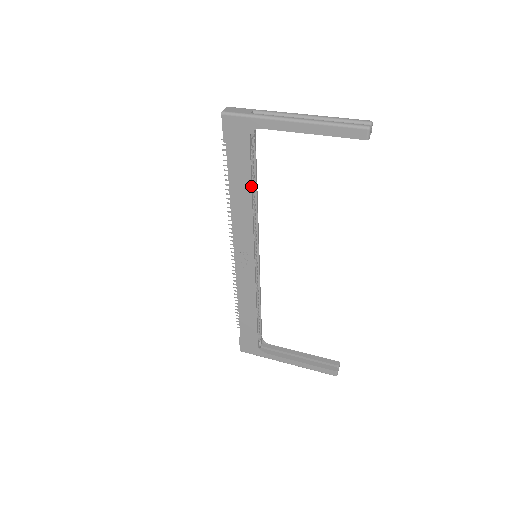
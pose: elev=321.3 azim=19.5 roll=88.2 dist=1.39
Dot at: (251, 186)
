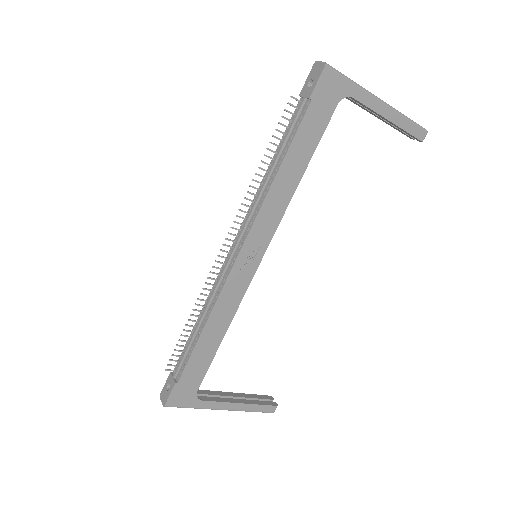
Dot at: (309, 161)
